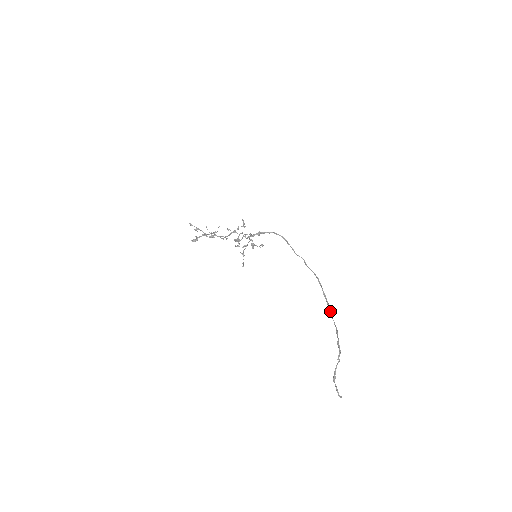
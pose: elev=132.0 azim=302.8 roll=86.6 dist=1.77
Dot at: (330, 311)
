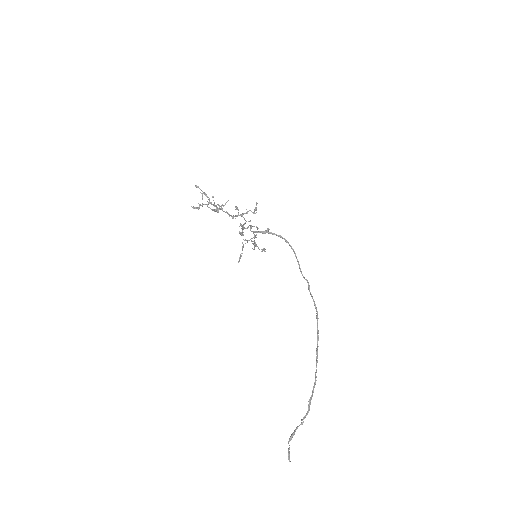
Dot at: (316, 357)
